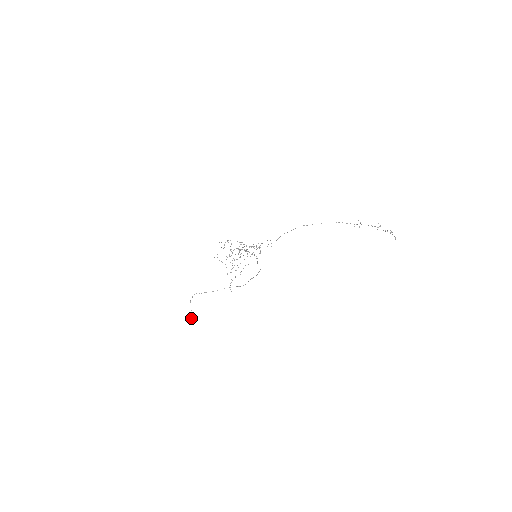
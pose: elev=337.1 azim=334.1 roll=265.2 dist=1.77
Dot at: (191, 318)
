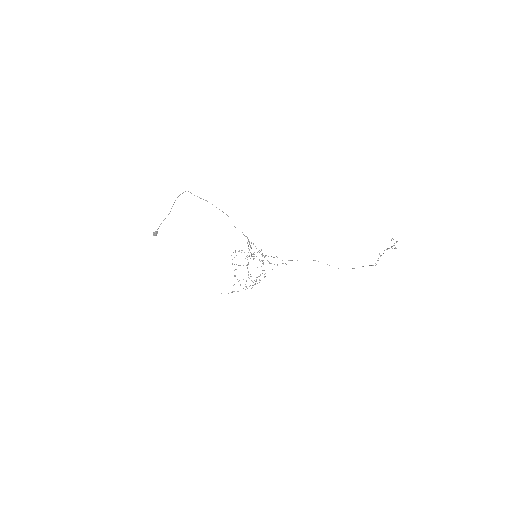
Dot at: (154, 232)
